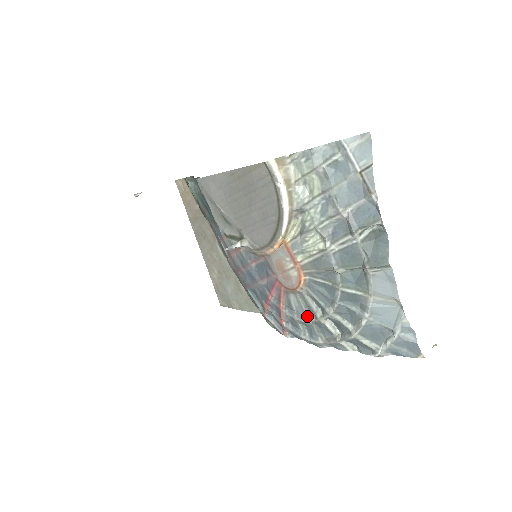
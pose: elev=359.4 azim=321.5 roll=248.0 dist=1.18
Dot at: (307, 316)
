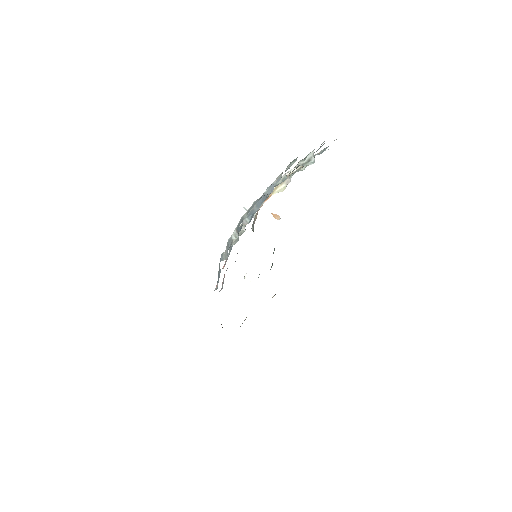
Dot at: occluded
